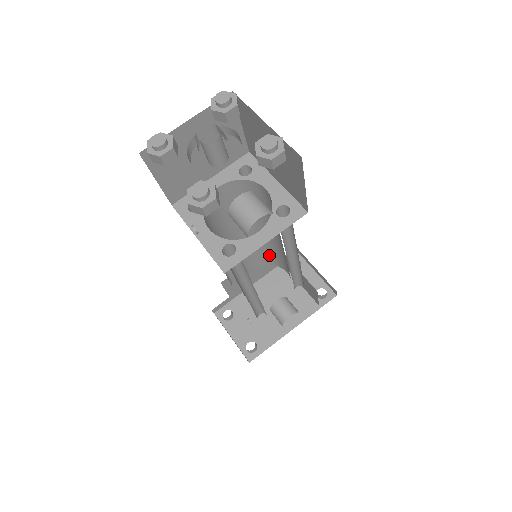
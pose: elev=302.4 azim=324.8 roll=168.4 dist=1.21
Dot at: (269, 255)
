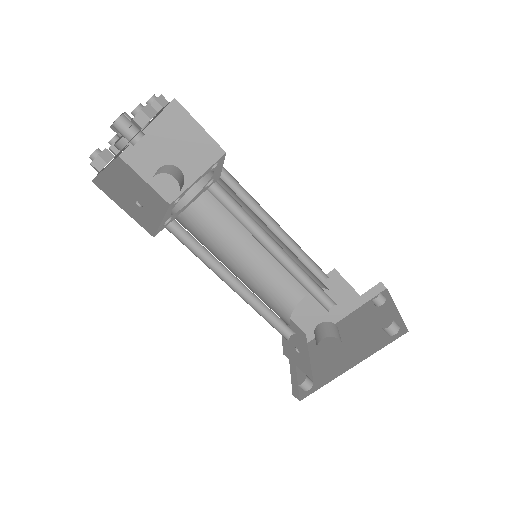
Dot at: (308, 272)
